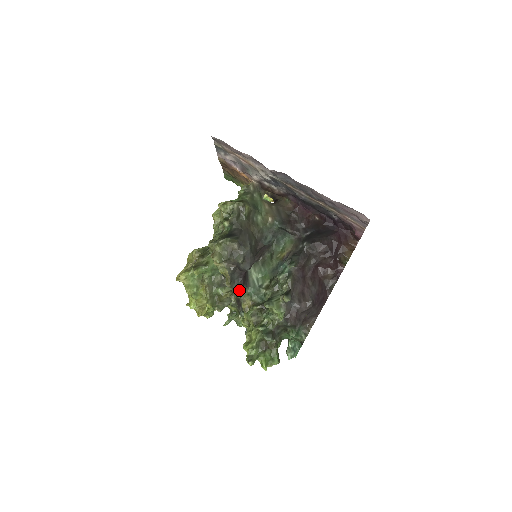
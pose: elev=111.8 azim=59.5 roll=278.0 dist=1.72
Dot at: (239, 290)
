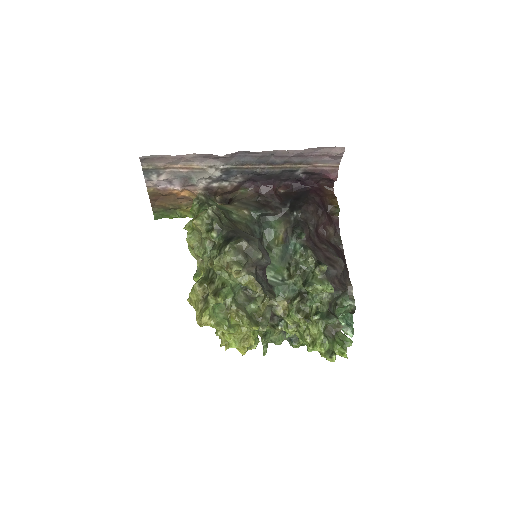
Dot at: (271, 292)
